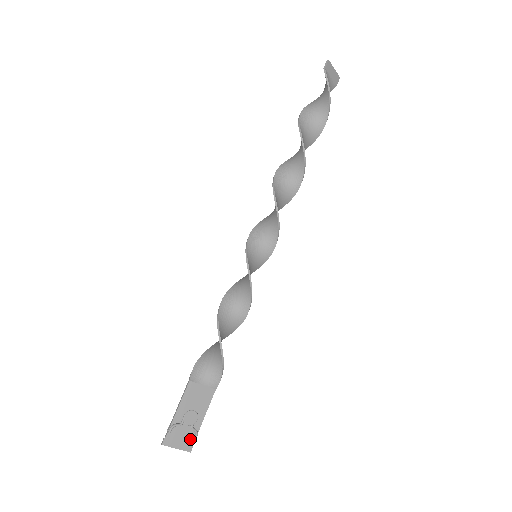
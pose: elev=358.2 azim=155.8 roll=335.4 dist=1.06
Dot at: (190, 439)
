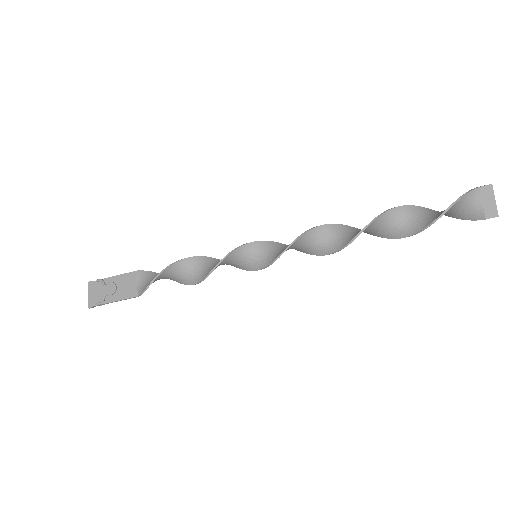
Dot at: (97, 301)
